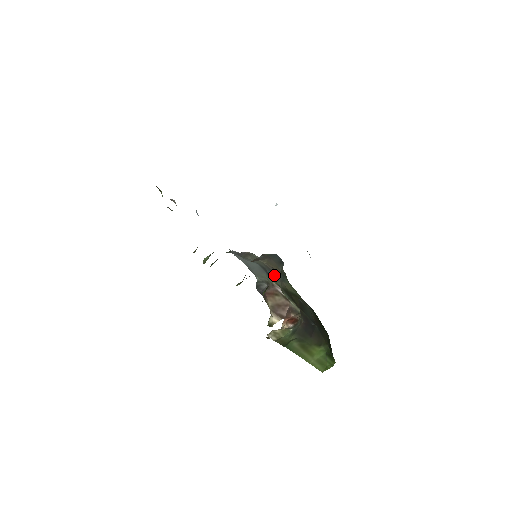
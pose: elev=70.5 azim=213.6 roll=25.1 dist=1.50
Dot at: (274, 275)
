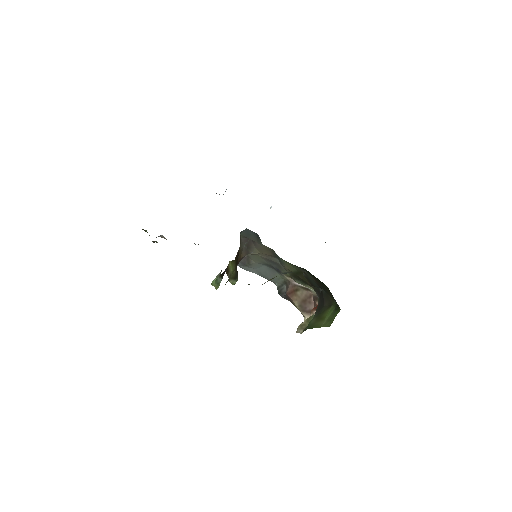
Dot at: (277, 265)
